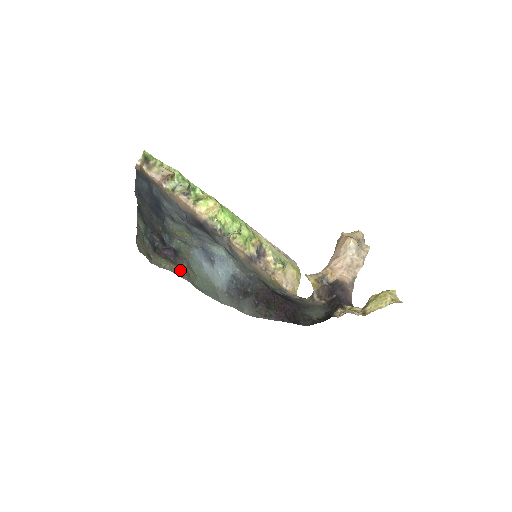
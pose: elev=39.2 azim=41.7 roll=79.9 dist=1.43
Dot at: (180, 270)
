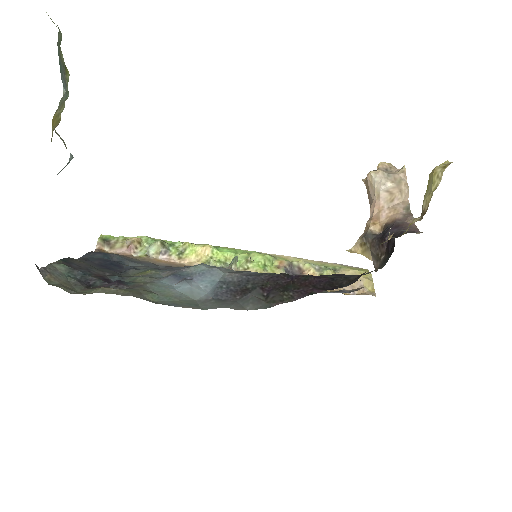
Dot at: (120, 290)
